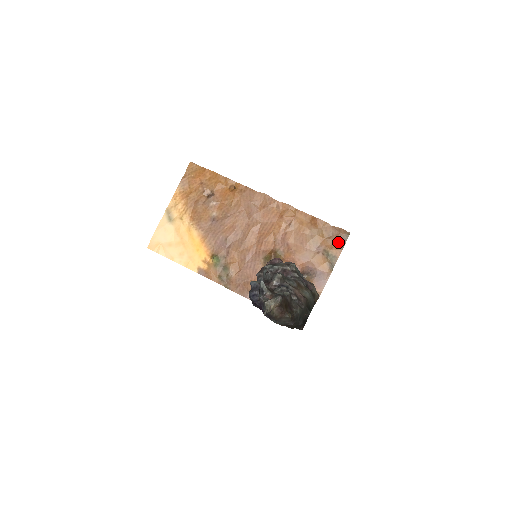
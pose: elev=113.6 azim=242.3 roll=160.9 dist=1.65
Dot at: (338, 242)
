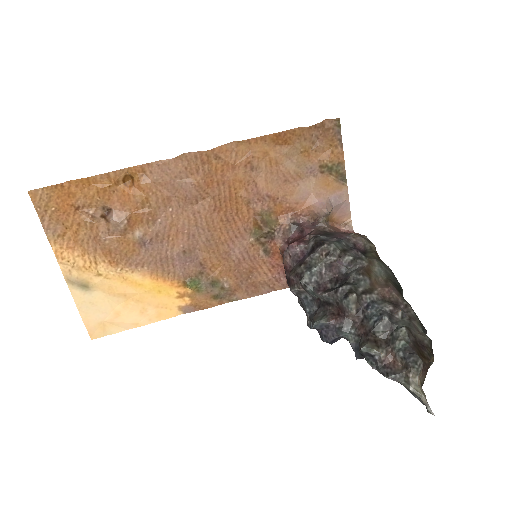
Dot at: (331, 142)
